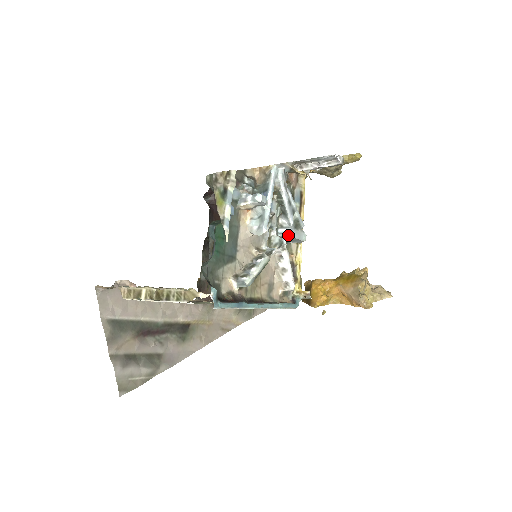
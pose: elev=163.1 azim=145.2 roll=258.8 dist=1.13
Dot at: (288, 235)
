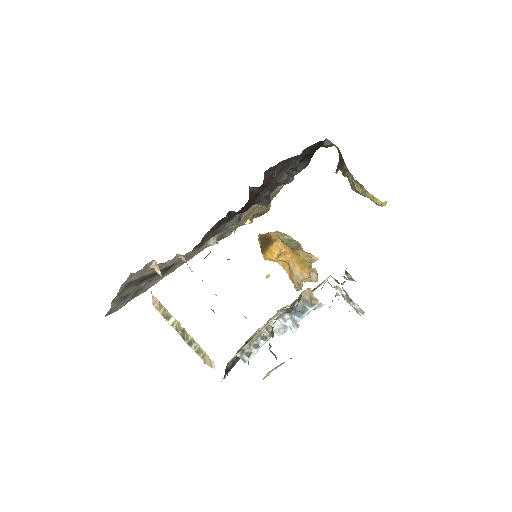
Dot at: occluded
